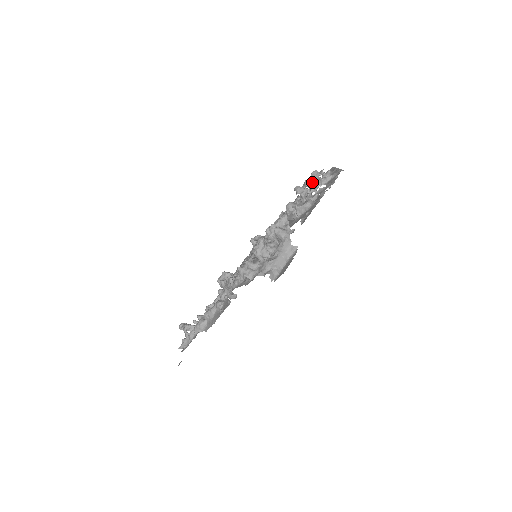
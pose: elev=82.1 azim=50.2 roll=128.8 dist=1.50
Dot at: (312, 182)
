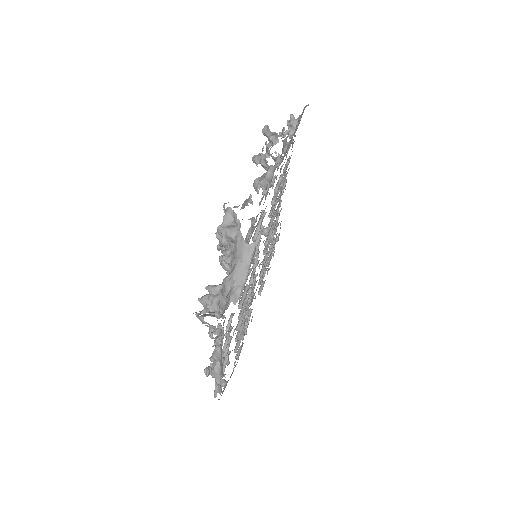
Dot at: occluded
